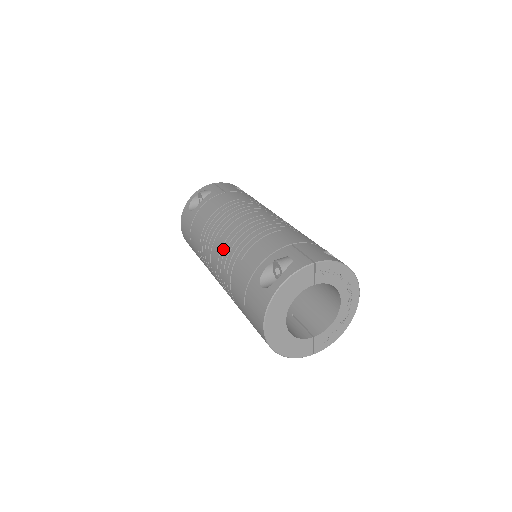
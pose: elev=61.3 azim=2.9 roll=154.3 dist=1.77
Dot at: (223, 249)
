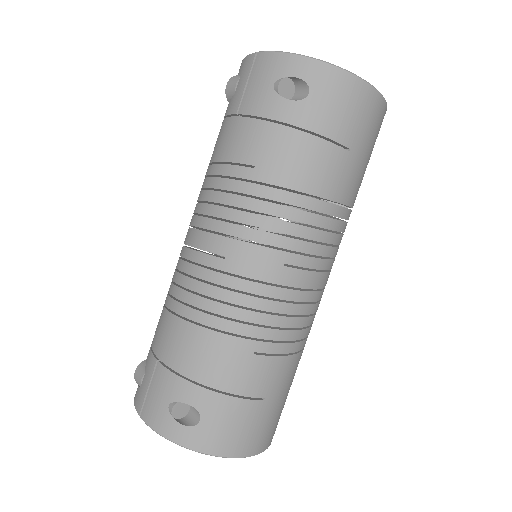
Dot at: occluded
